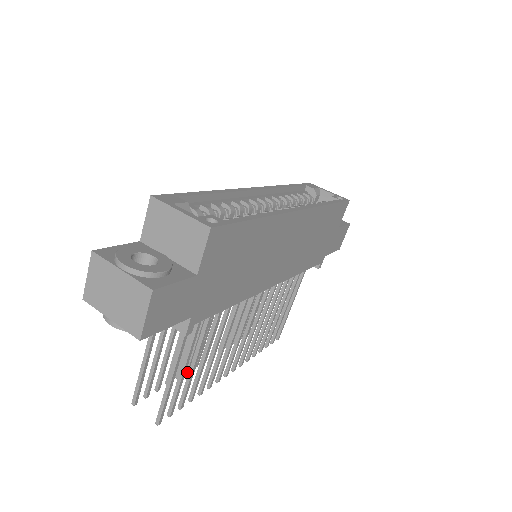
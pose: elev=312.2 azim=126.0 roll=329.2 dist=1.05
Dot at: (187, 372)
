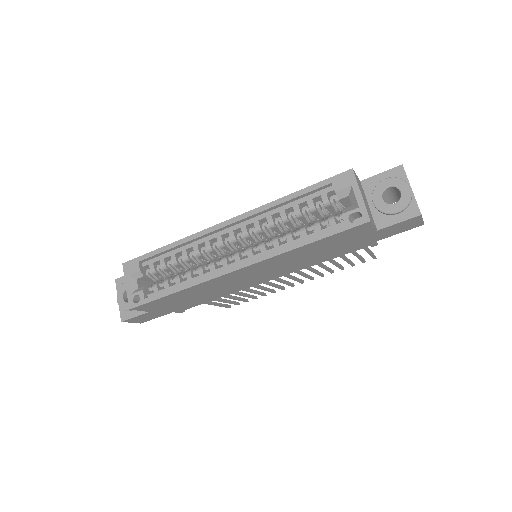
Dot at: occluded
